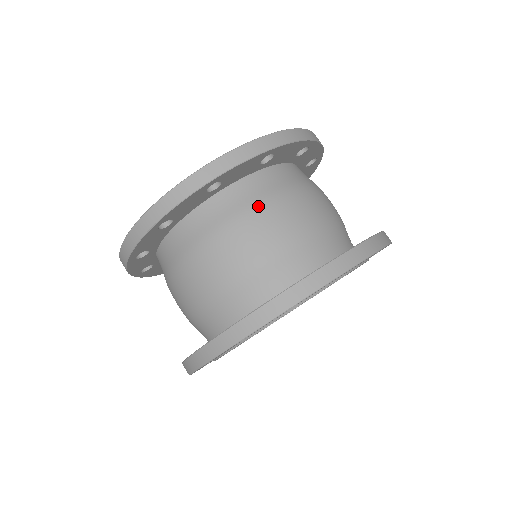
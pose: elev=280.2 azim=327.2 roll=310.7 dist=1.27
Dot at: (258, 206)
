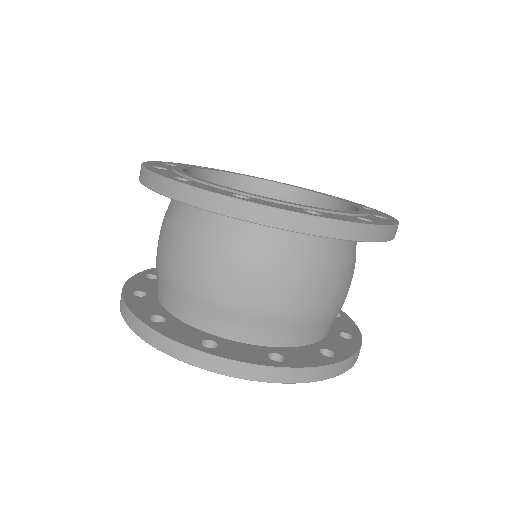
Dot at: (319, 268)
